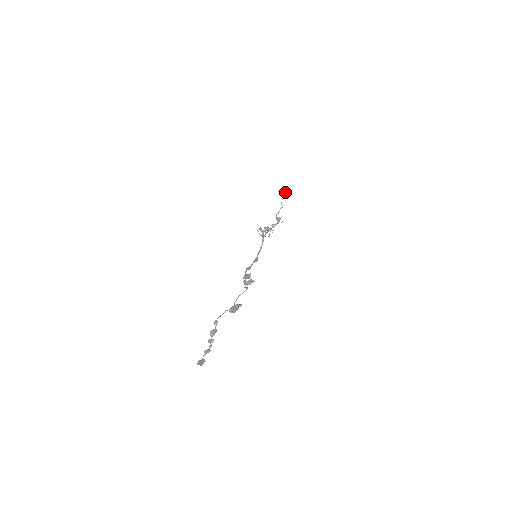
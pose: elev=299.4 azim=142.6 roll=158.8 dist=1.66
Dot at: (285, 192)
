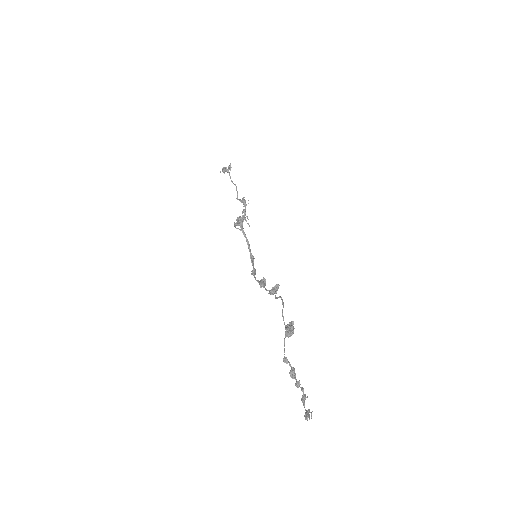
Dot at: (228, 169)
